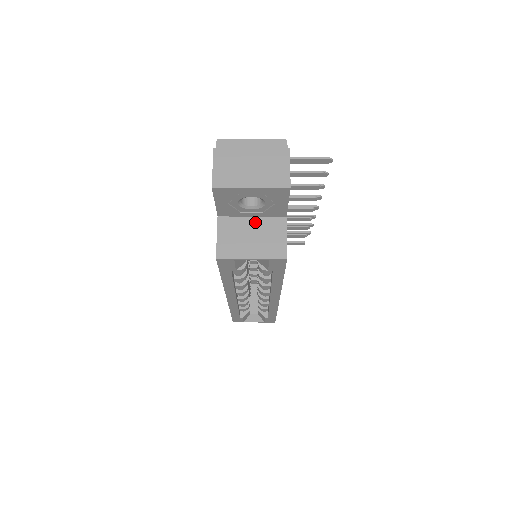
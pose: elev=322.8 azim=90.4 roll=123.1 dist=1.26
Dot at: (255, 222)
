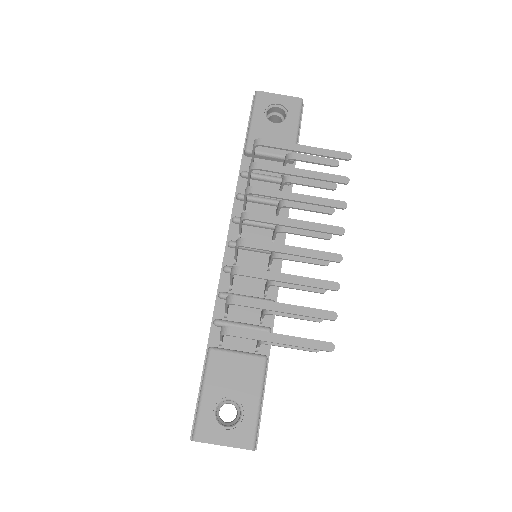
Dot at: occluded
